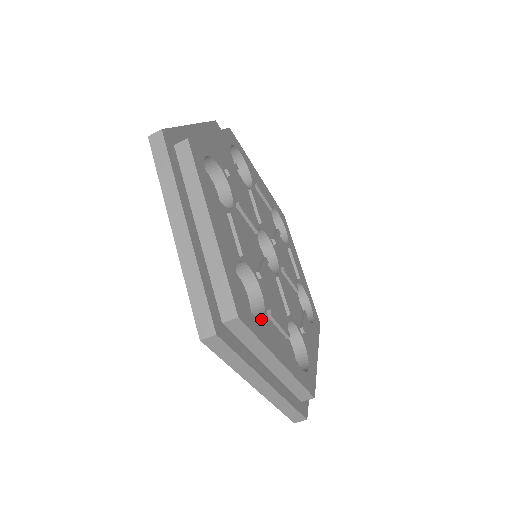
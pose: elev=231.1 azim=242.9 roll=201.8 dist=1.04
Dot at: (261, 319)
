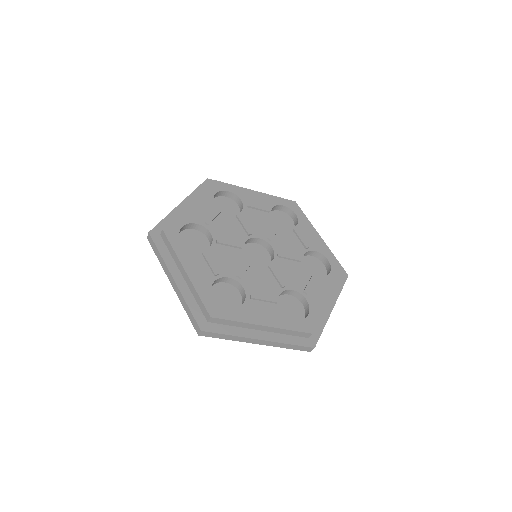
Dot at: (309, 305)
